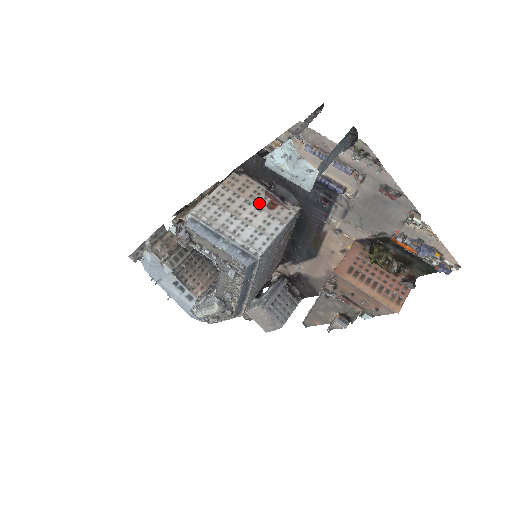
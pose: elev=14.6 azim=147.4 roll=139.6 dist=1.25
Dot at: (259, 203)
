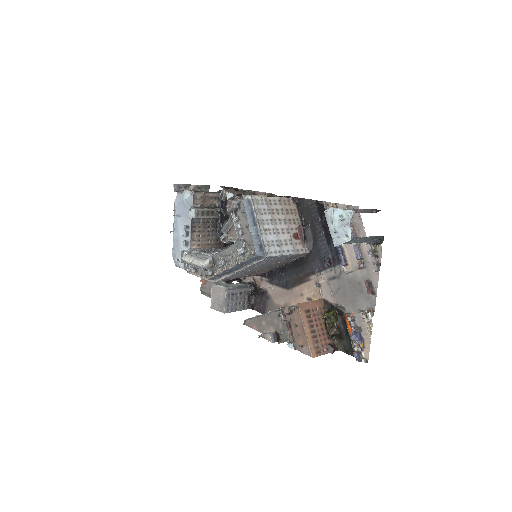
Dot at: (291, 228)
